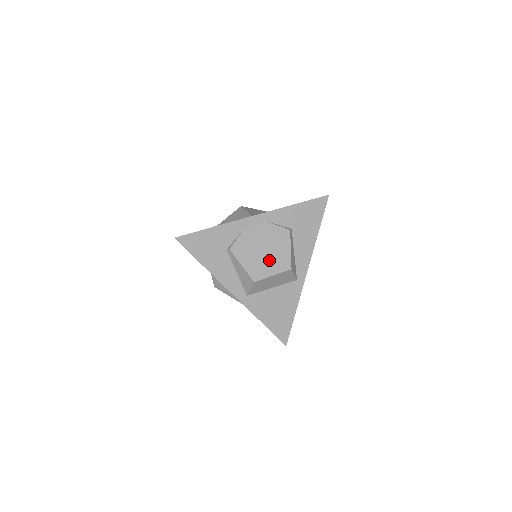
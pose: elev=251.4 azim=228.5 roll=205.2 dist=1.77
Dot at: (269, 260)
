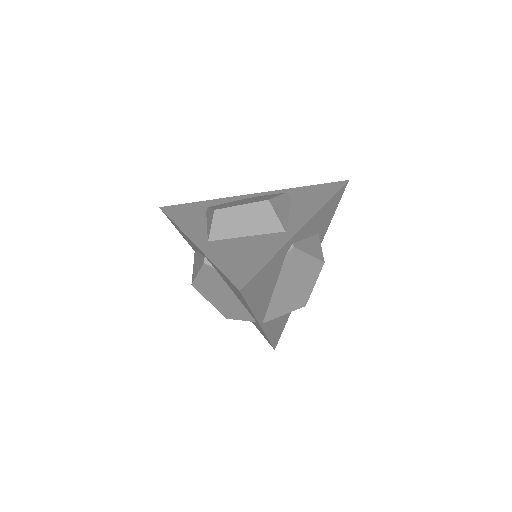
Dot at: (245, 202)
